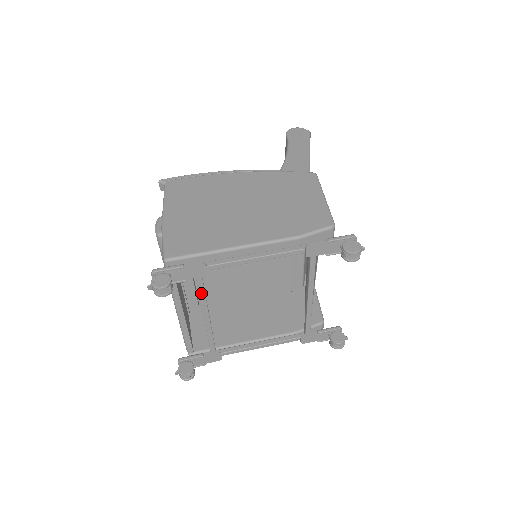
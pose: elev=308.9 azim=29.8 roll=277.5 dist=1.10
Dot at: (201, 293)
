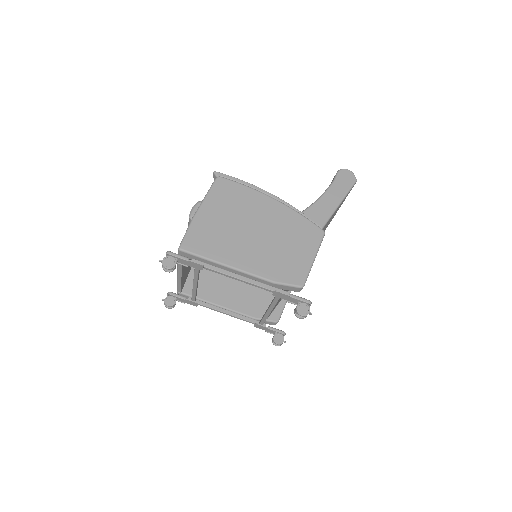
Dot at: (195, 275)
